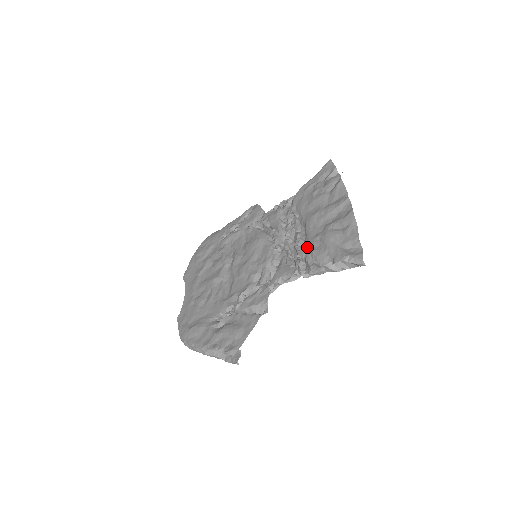
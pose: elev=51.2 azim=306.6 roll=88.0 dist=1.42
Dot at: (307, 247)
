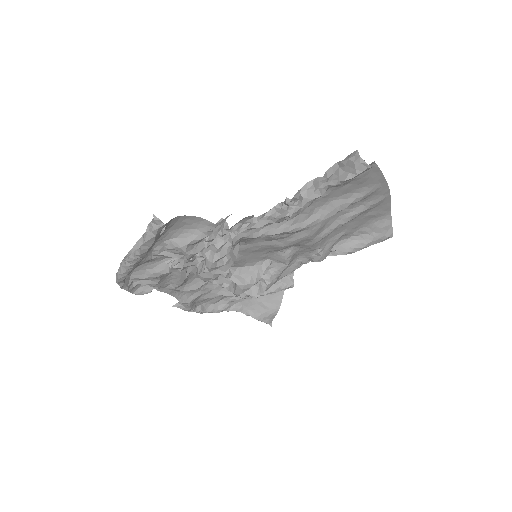
Dot at: (309, 206)
